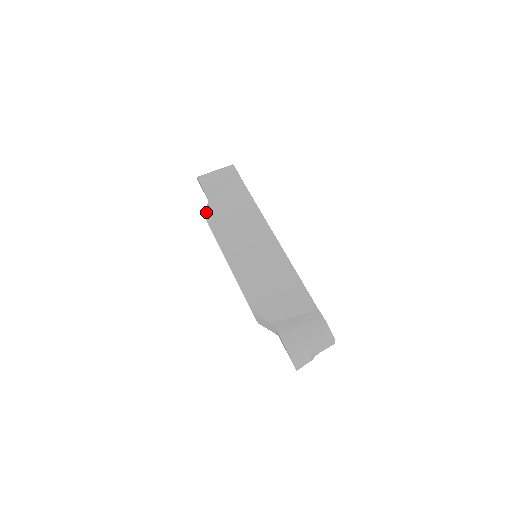
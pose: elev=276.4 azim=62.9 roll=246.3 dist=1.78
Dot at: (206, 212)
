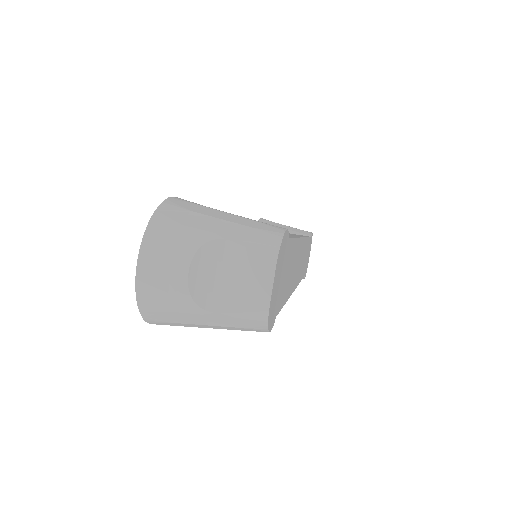
Dot at: occluded
